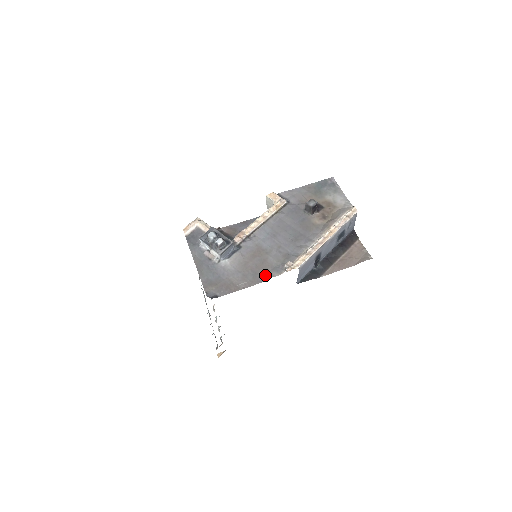
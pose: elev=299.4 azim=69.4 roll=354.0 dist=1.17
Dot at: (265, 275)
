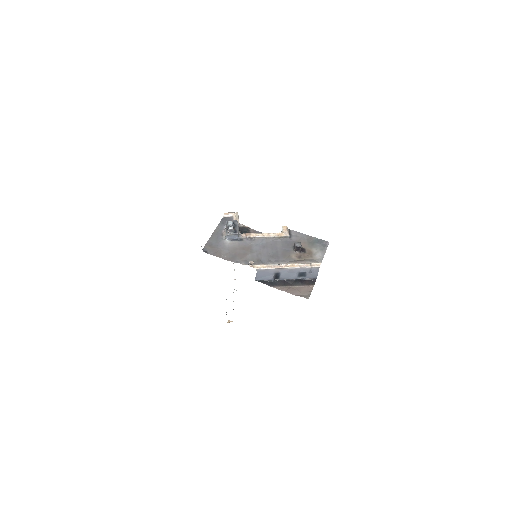
Dot at: (238, 260)
